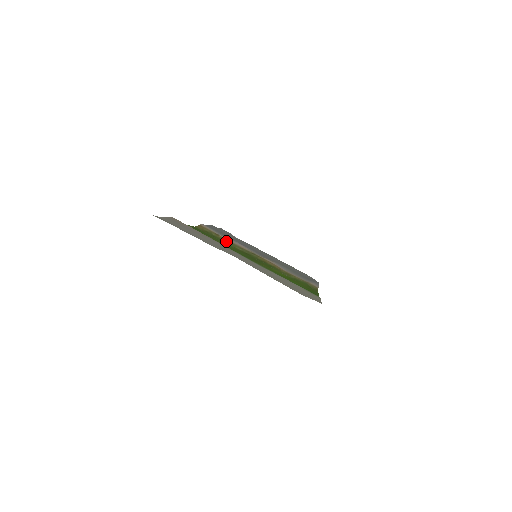
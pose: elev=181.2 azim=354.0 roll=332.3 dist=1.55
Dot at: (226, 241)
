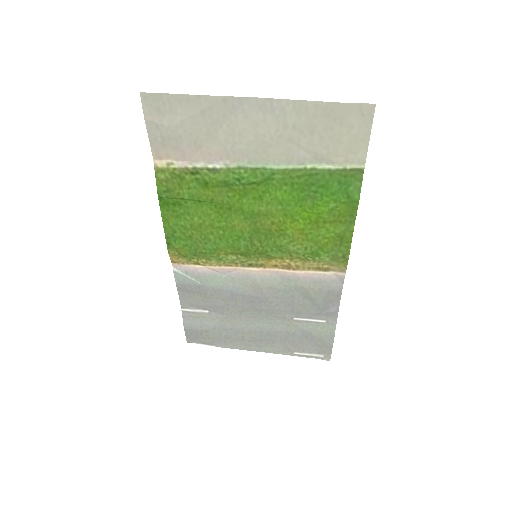
Dot at: (212, 259)
